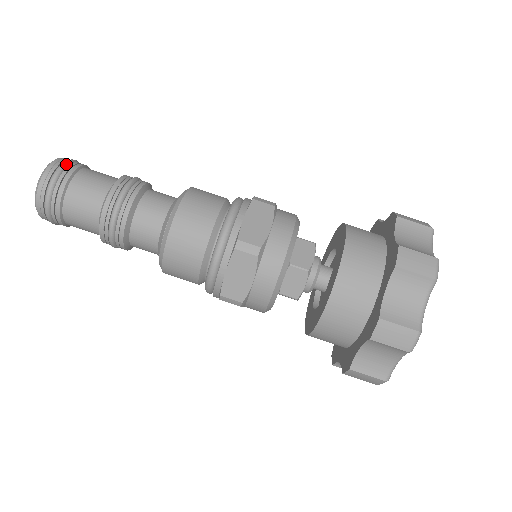
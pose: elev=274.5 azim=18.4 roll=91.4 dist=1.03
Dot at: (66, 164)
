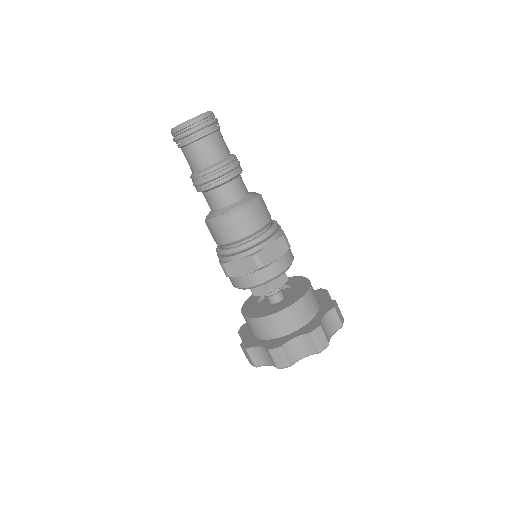
Dot at: (212, 123)
